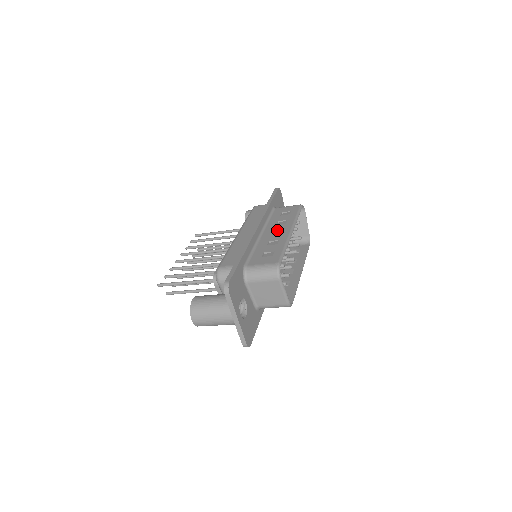
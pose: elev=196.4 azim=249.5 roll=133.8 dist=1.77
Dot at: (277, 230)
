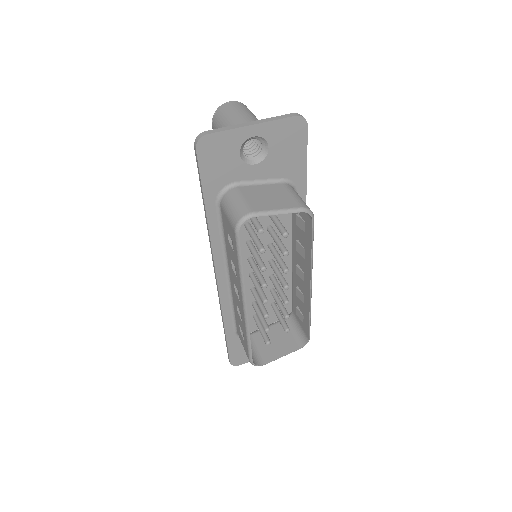
Dot at: occluded
